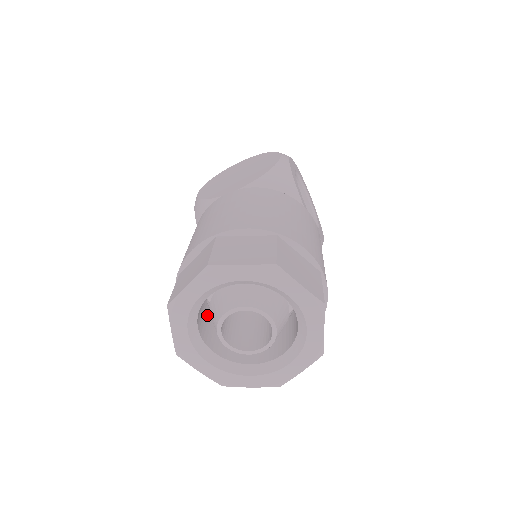
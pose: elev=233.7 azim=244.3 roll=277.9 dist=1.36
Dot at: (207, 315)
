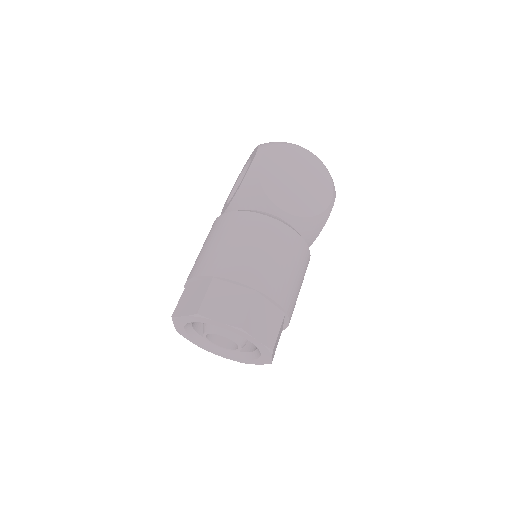
Dot at: occluded
